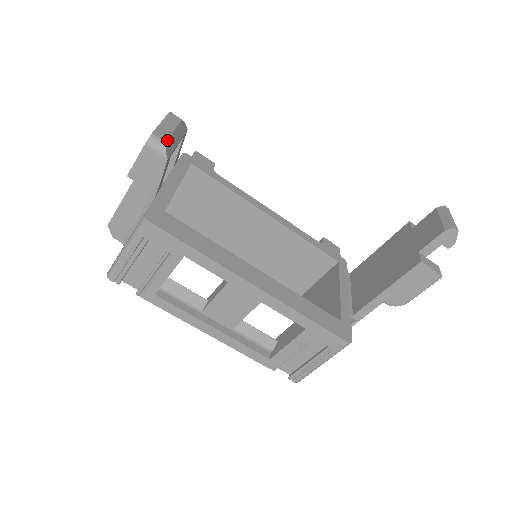
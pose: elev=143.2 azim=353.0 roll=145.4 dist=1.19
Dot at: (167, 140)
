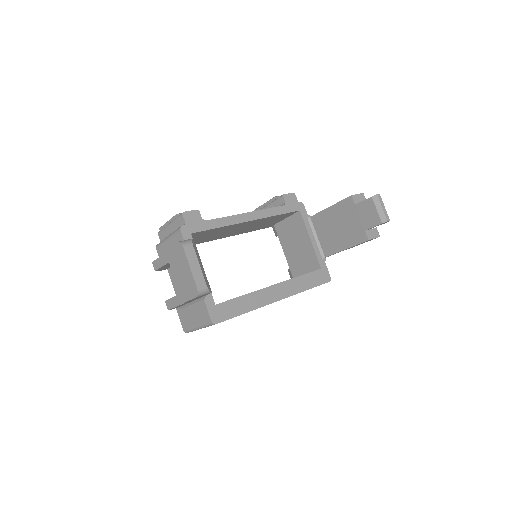
Dot at: (206, 283)
